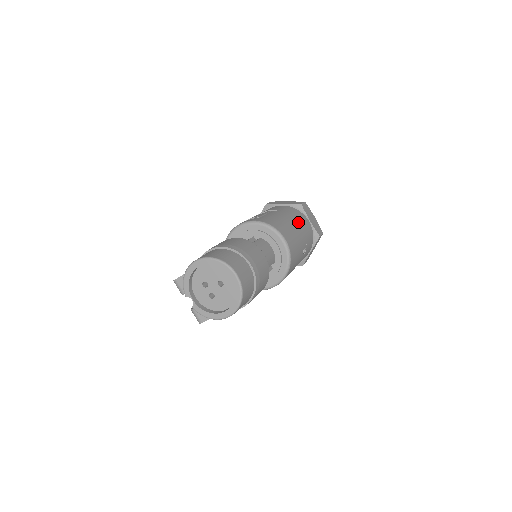
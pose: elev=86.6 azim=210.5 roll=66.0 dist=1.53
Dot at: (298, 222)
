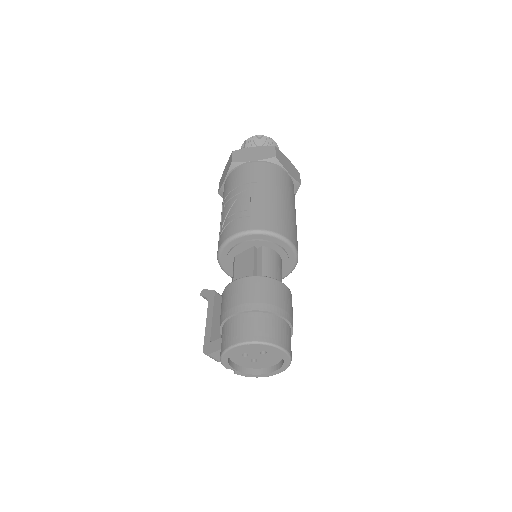
Dot at: (284, 191)
